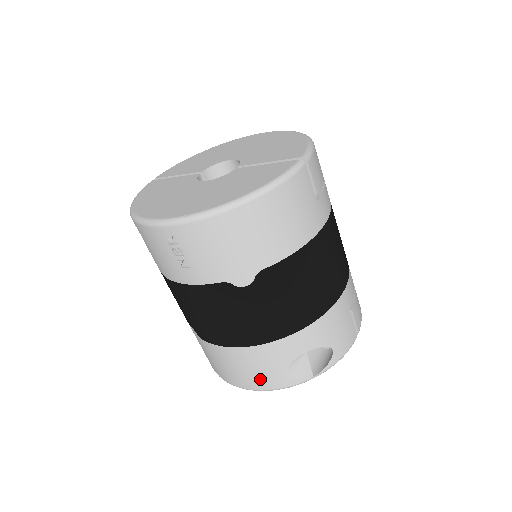
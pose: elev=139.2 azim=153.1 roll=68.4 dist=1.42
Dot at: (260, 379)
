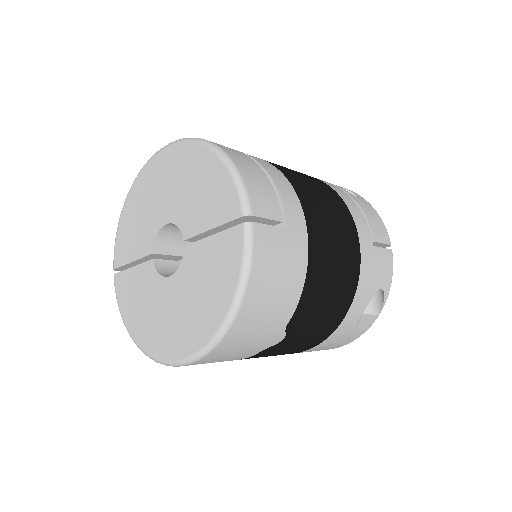
Dot at: (337, 346)
